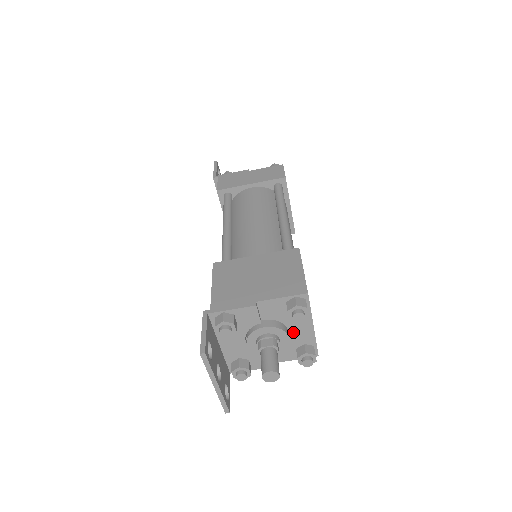
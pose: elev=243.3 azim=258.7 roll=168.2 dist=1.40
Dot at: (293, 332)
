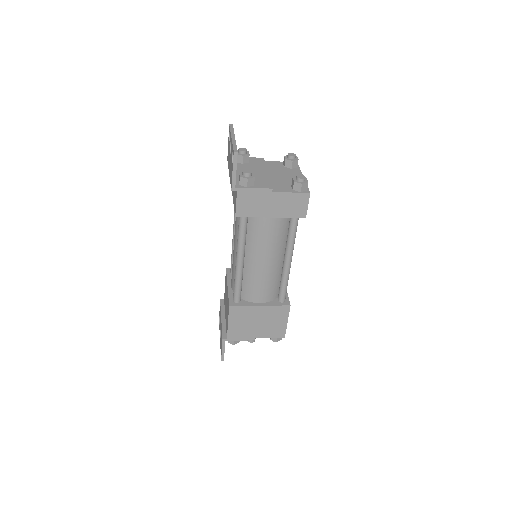
Dot at: occluded
